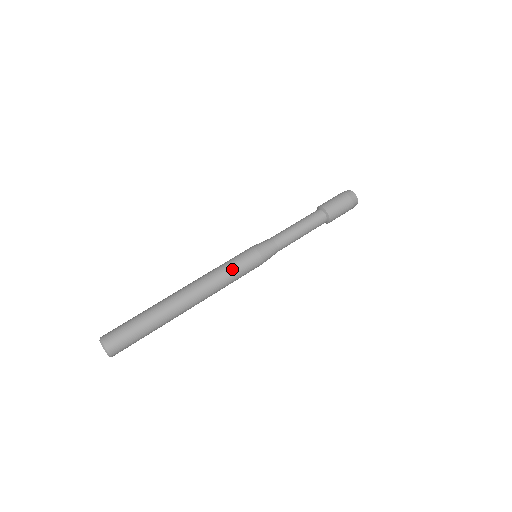
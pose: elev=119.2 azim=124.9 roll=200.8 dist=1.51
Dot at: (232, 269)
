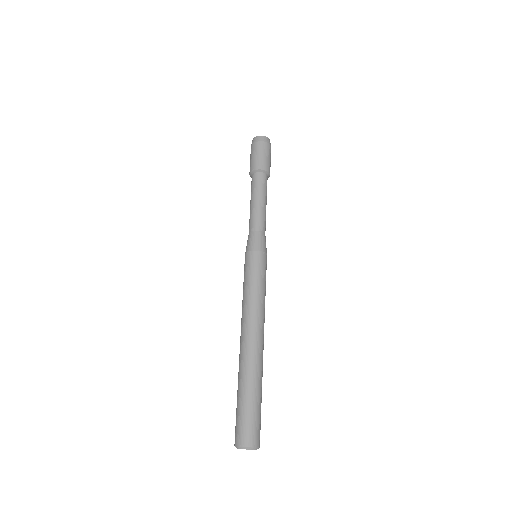
Dot at: (254, 284)
